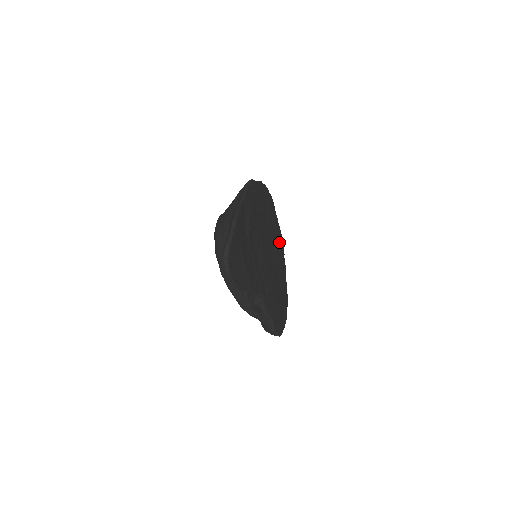
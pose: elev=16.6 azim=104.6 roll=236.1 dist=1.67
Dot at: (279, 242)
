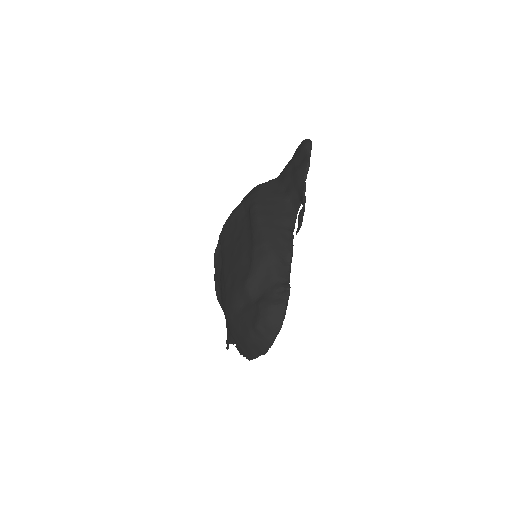
Dot at: occluded
